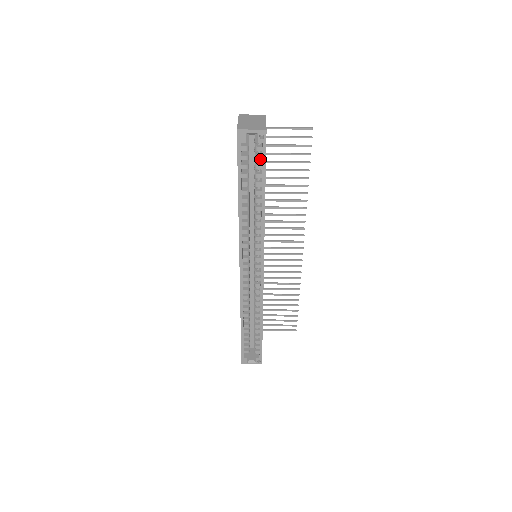
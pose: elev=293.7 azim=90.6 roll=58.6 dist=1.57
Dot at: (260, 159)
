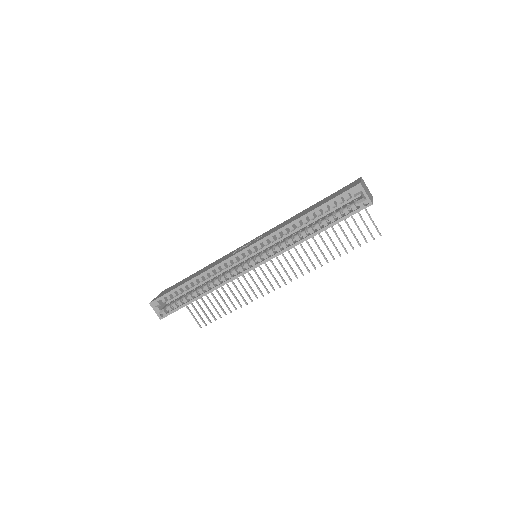
Dot at: (346, 213)
